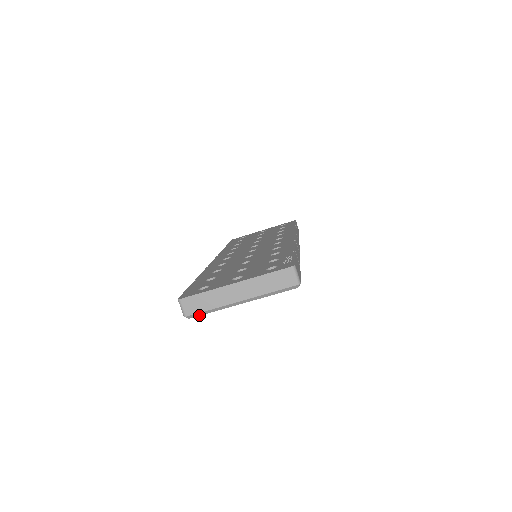
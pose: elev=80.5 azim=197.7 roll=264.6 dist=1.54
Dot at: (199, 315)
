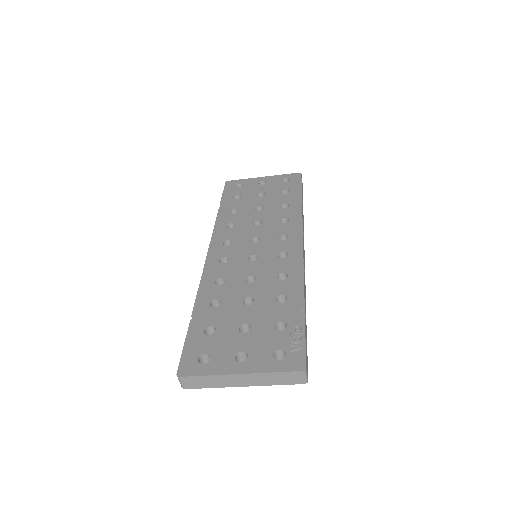
Dot at: (198, 387)
